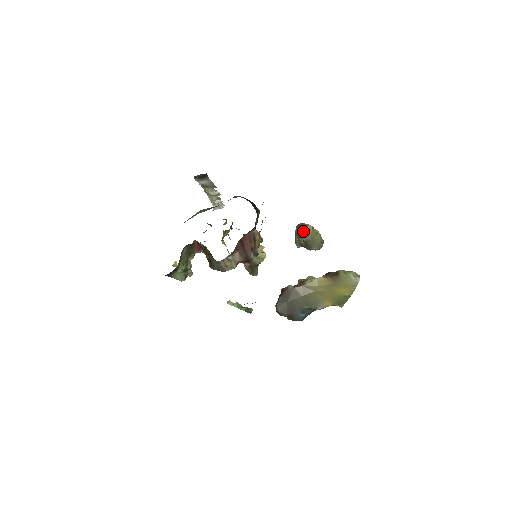
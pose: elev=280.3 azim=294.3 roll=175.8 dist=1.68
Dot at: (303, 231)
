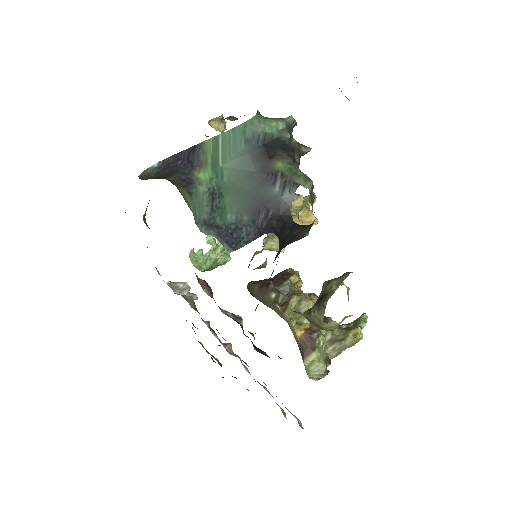
Dot at: (312, 314)
